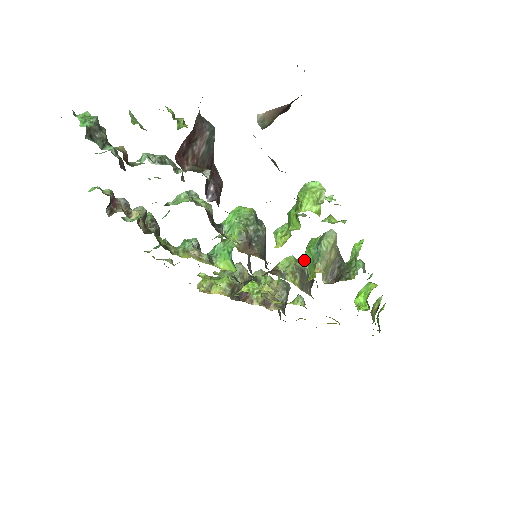
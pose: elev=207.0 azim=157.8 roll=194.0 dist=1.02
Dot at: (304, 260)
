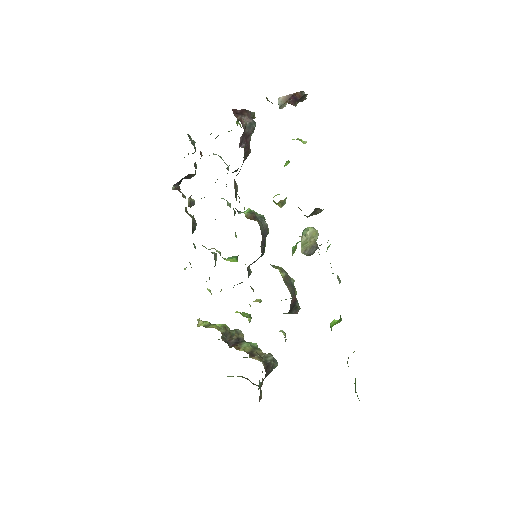
Dot at: occluded
